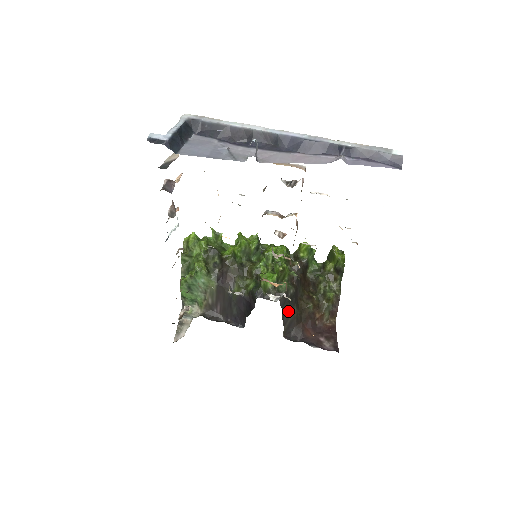
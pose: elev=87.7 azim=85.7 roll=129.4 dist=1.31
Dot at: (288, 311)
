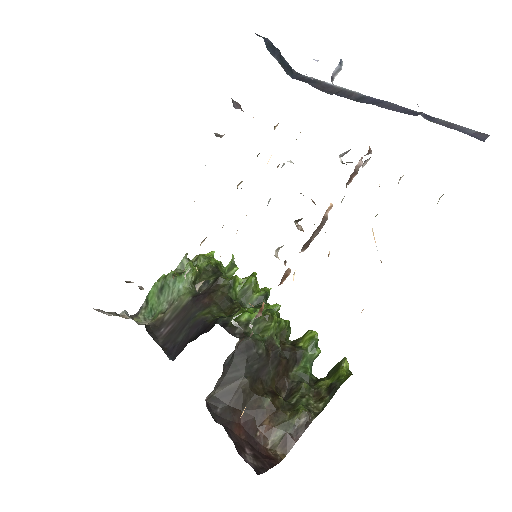
Dot at: (238, 370)
